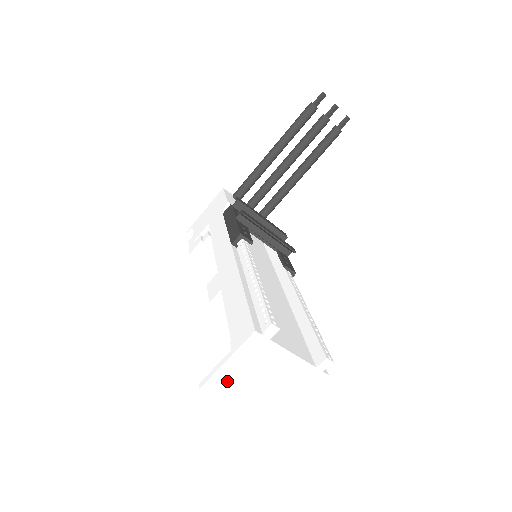
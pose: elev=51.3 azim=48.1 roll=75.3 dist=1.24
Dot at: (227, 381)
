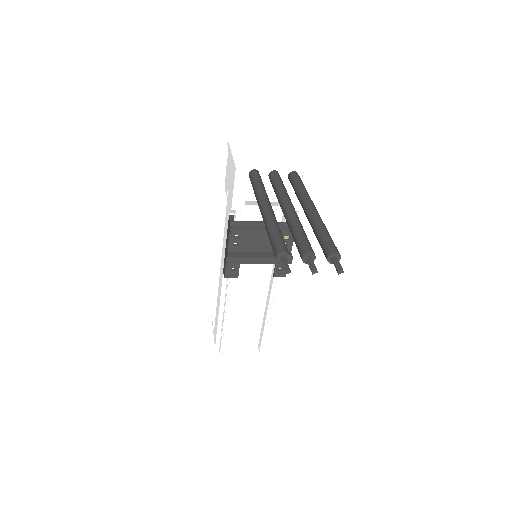
Dot at: occluded
